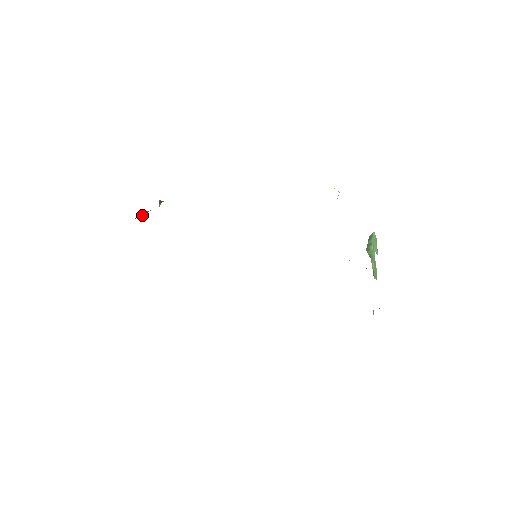
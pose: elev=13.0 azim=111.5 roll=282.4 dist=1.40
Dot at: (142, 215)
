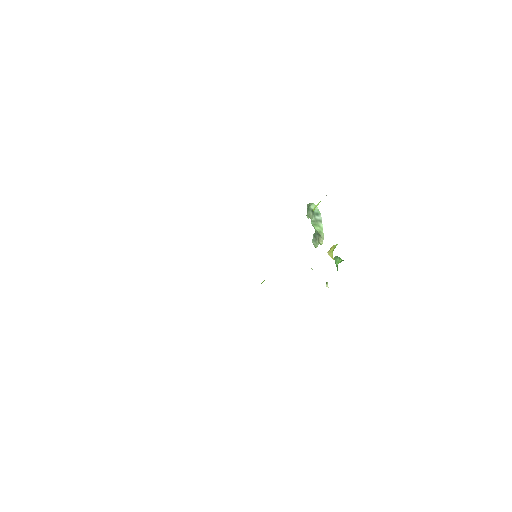
Dot at: occluded
